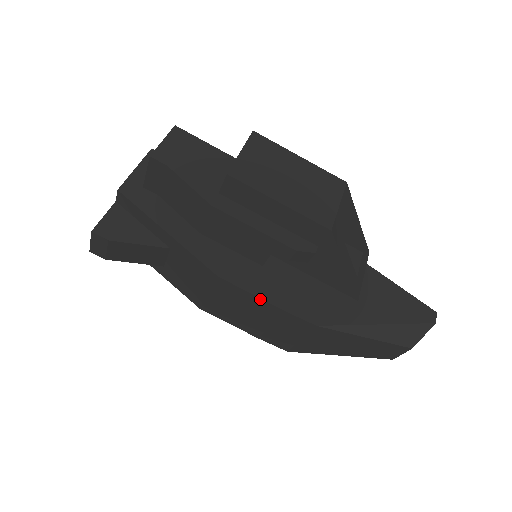
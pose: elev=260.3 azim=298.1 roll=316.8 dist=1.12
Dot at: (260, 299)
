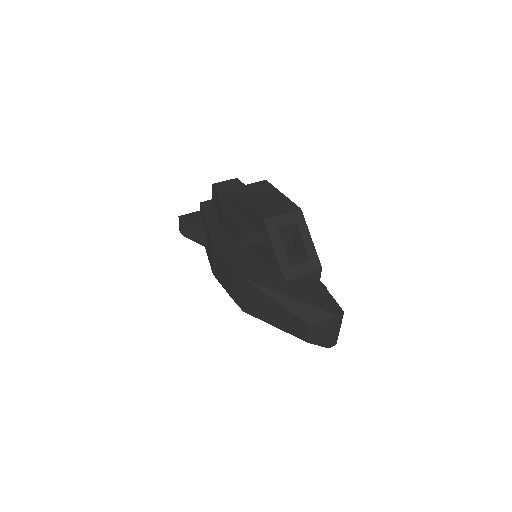
Dot at: (225, 258)
